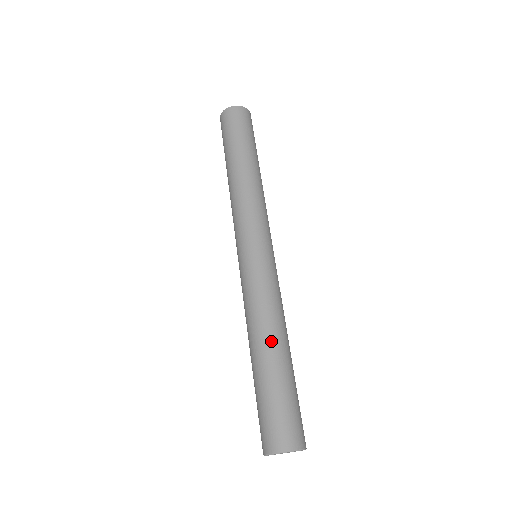
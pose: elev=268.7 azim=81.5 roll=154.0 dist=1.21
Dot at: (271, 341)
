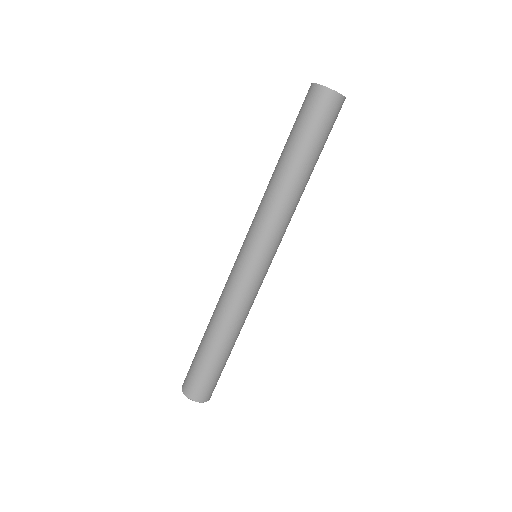
Dot at: (223, 335)
